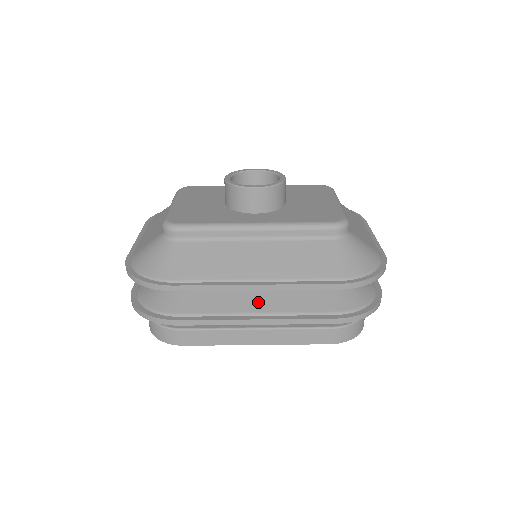
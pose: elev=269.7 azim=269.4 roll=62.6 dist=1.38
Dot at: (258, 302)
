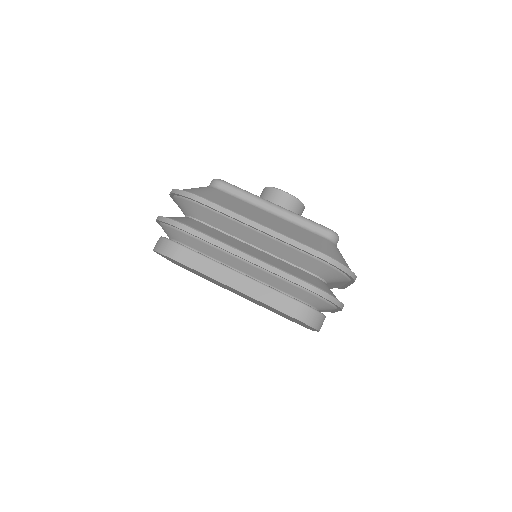
Dot at: (251, 251)
